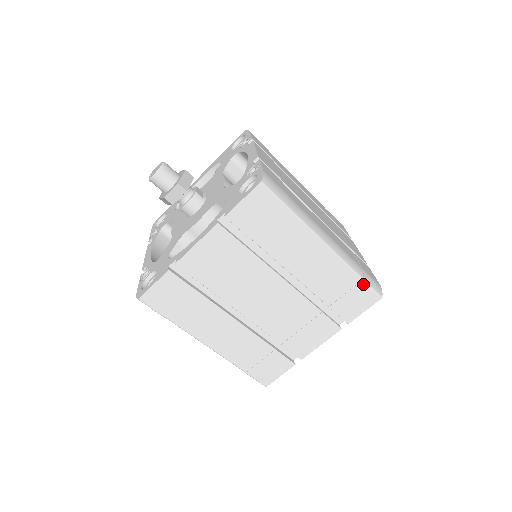
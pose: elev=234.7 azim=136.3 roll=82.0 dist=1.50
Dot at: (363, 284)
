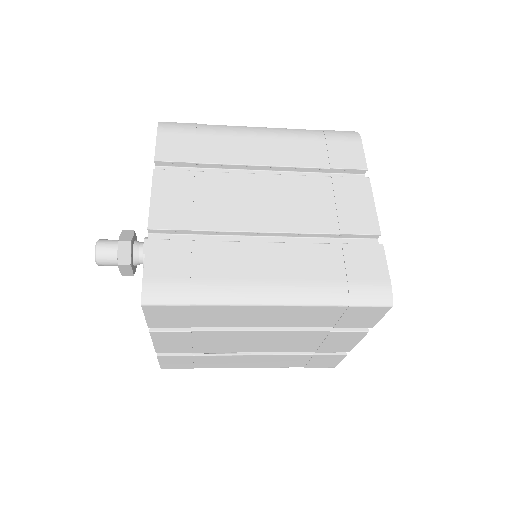
Dot at: (353, 308)
